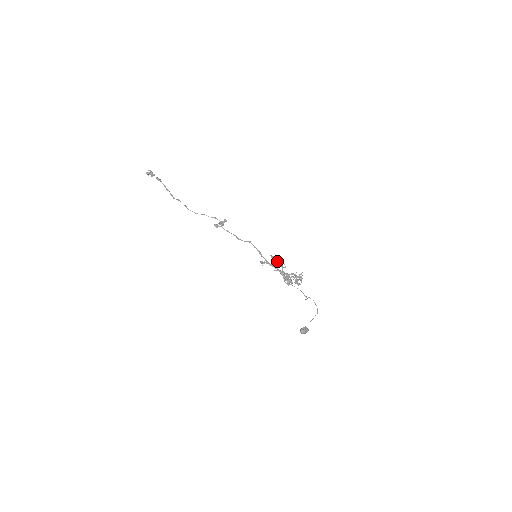
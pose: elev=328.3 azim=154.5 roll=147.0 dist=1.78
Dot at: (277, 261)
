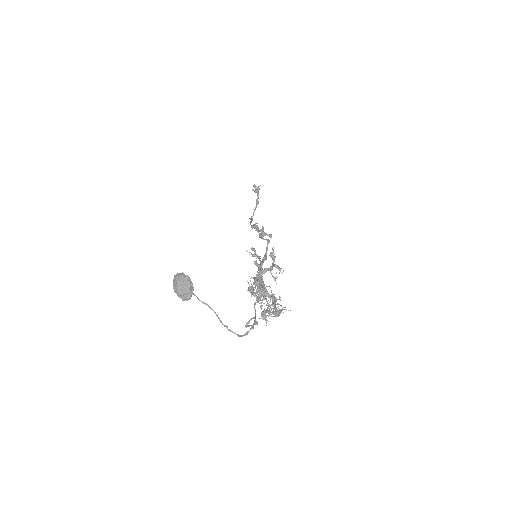
Dot at: (273, 263)
